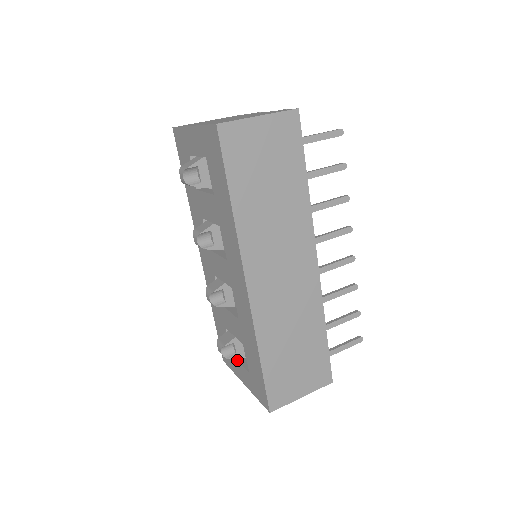
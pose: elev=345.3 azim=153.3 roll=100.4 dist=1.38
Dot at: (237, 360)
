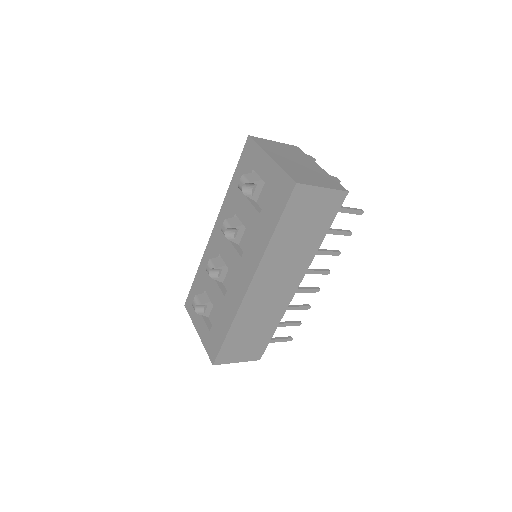
Dot at: (202, 316)
